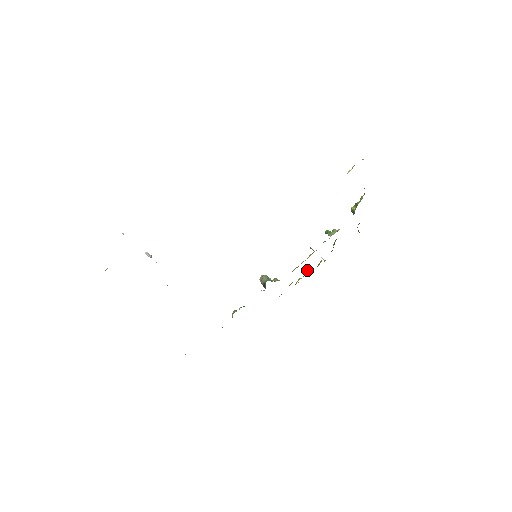
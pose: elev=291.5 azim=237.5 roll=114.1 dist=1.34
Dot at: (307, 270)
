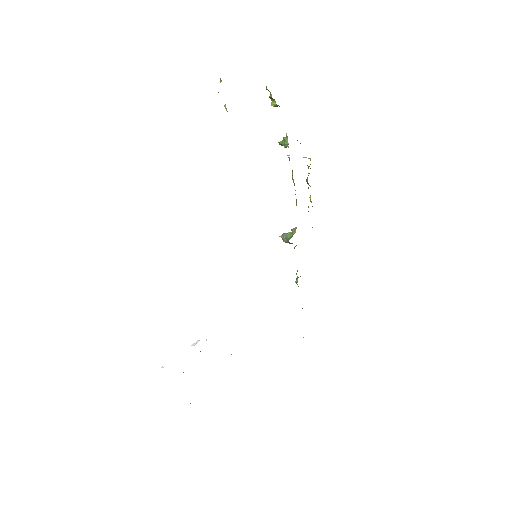
Dot at: occluded
